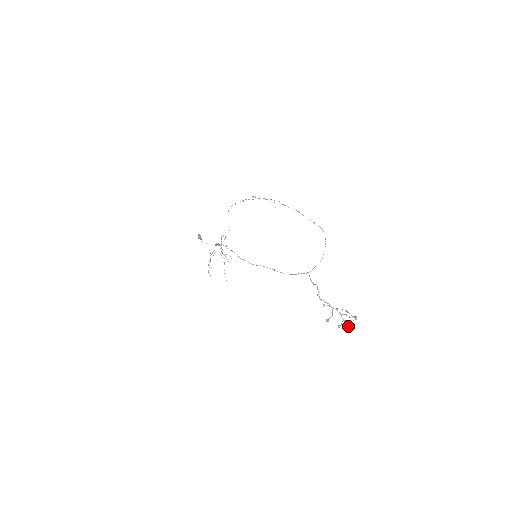
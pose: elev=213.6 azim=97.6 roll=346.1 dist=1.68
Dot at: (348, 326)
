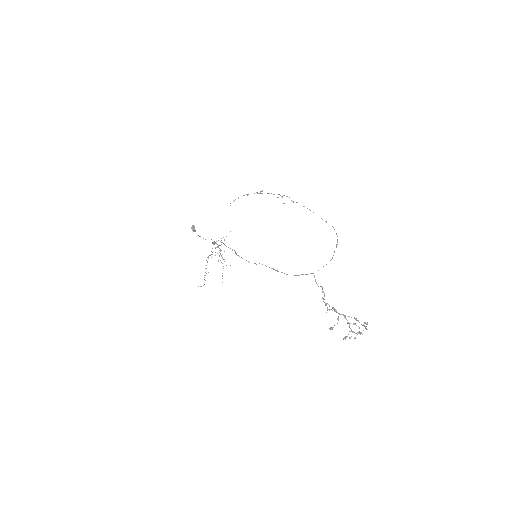
Dot at: (356, 333)
